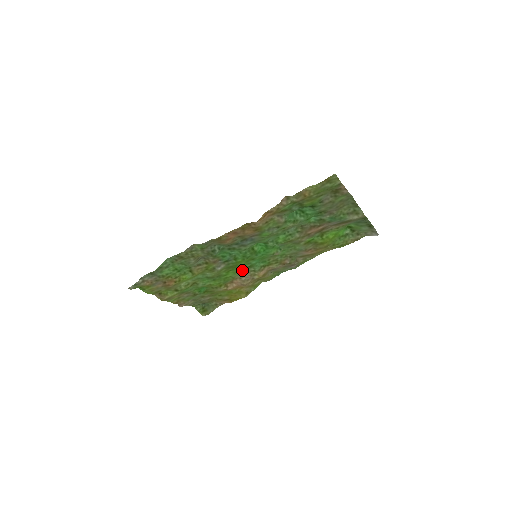
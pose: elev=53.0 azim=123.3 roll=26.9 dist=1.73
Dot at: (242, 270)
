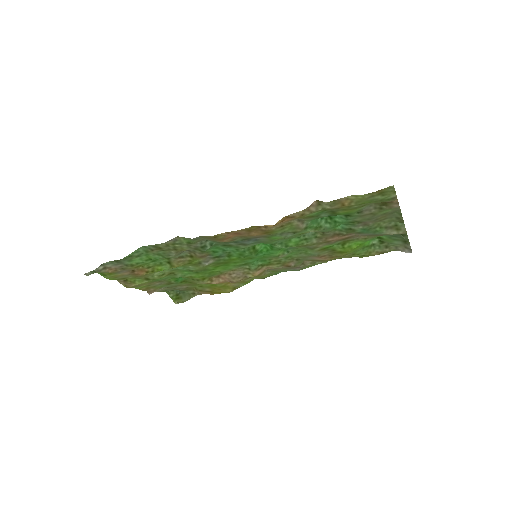
Dot at: (234, 267)
